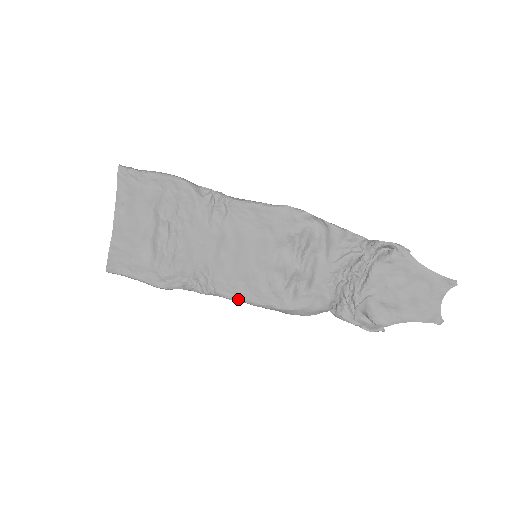
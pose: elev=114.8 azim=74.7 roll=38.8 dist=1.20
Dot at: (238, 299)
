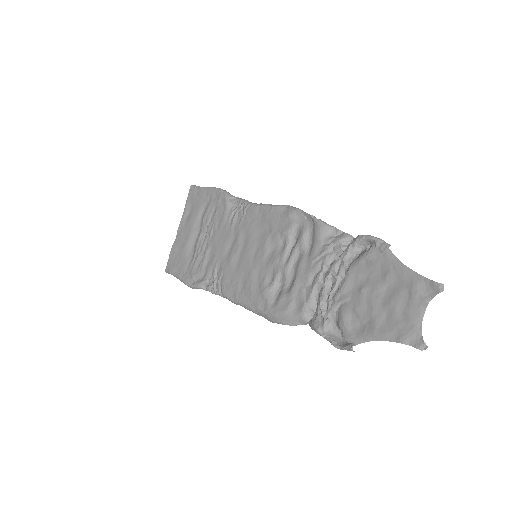
Dot at: (235, 300)
